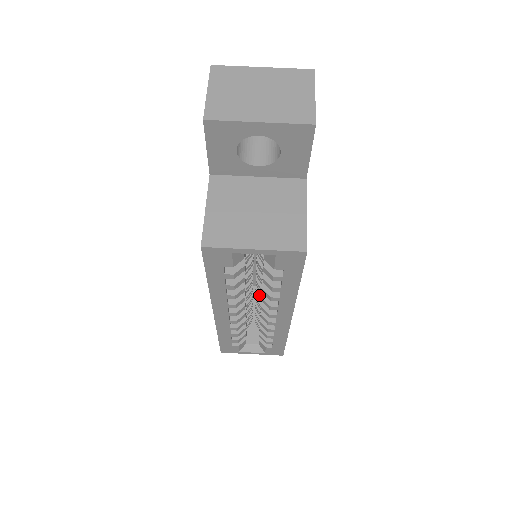
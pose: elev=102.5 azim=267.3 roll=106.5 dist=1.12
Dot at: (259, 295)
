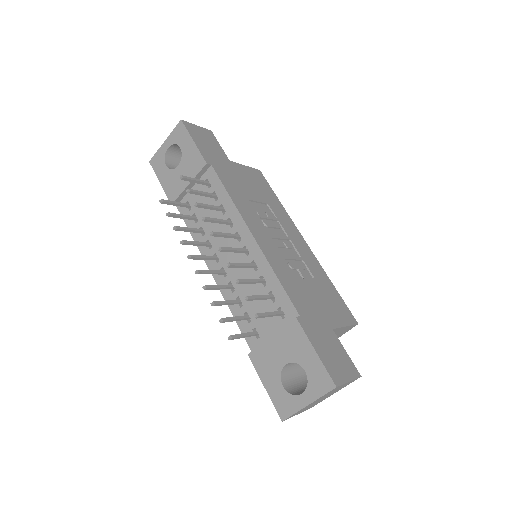
Dot at: occluded
